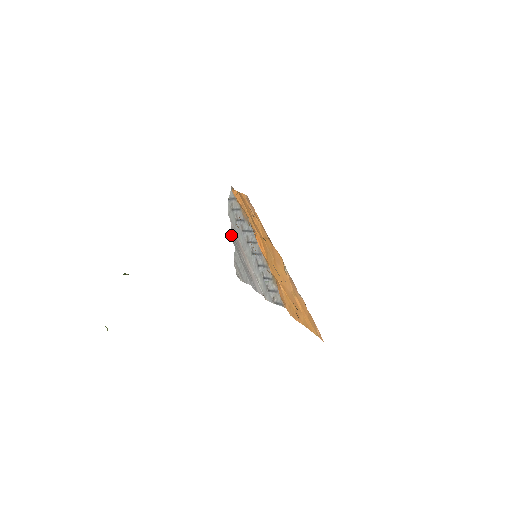
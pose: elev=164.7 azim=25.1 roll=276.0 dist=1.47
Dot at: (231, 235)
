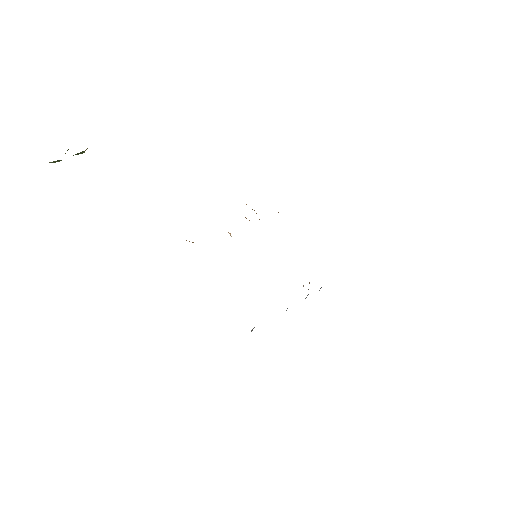
Dot at: occluded
